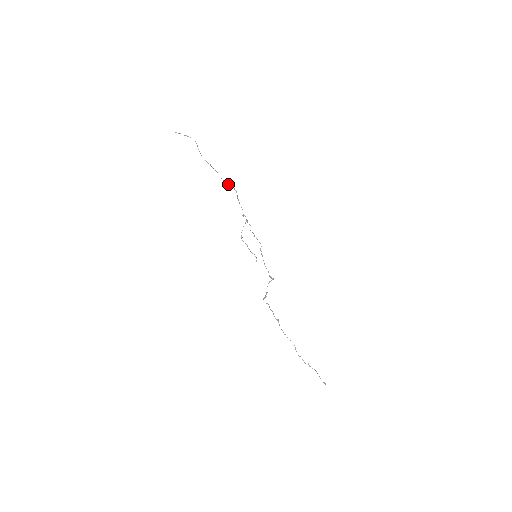
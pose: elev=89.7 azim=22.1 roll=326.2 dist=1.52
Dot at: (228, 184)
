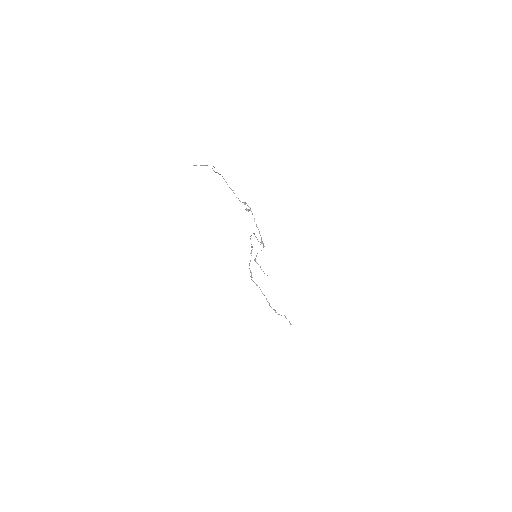
Dot at: occluded
